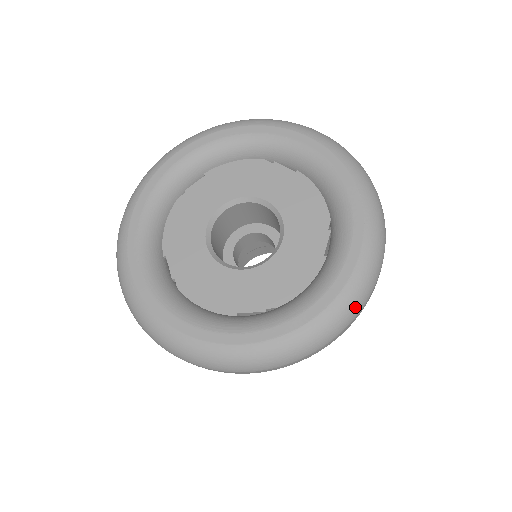
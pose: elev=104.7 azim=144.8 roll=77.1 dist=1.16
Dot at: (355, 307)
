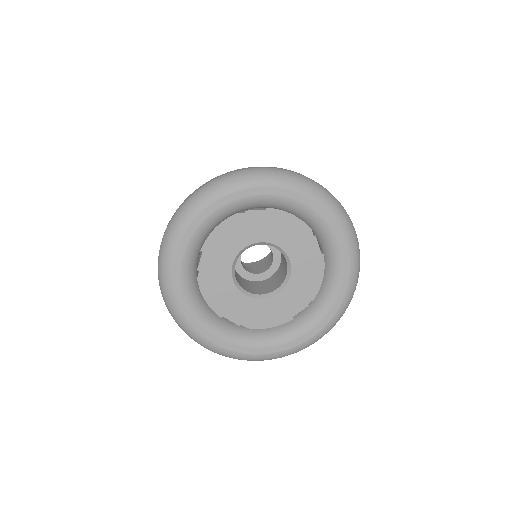
Dot at: occluded
